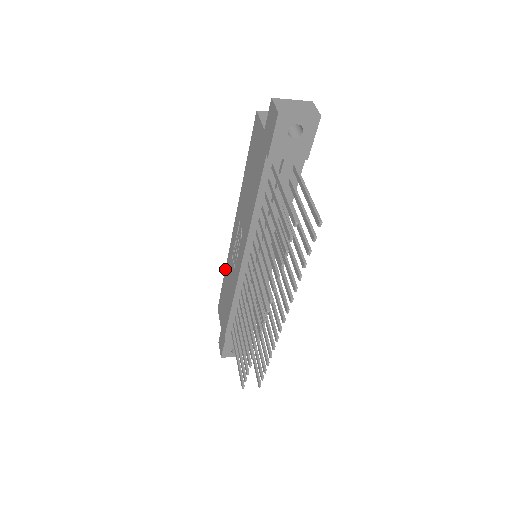
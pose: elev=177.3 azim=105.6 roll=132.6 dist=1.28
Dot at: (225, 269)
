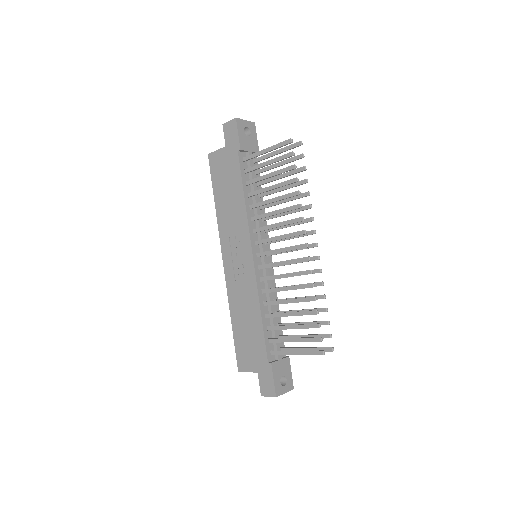
Dot at: (230, 311)
